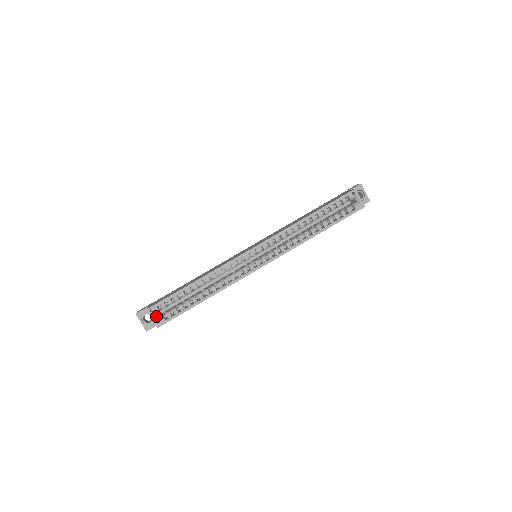
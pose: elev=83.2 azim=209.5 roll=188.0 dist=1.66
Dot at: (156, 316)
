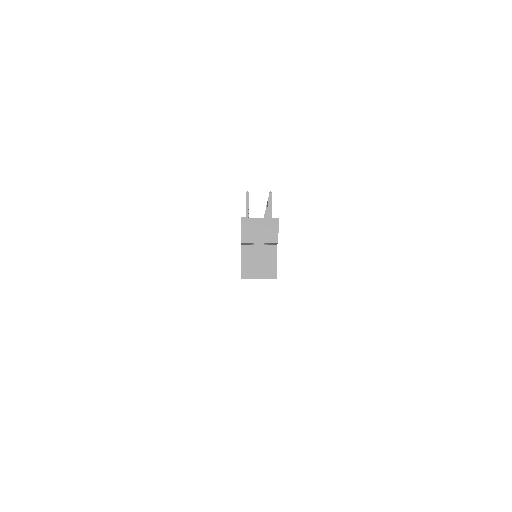
Dot at: occluded
